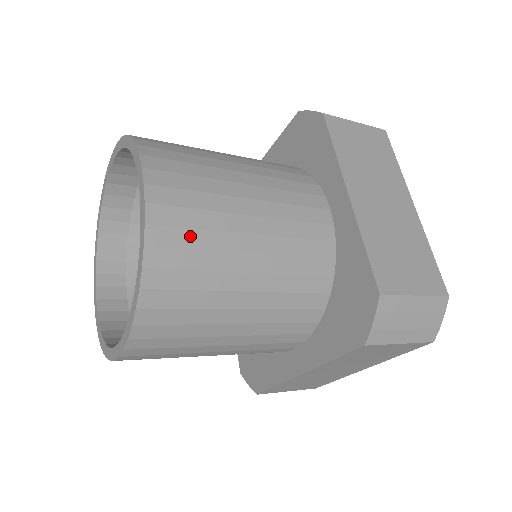
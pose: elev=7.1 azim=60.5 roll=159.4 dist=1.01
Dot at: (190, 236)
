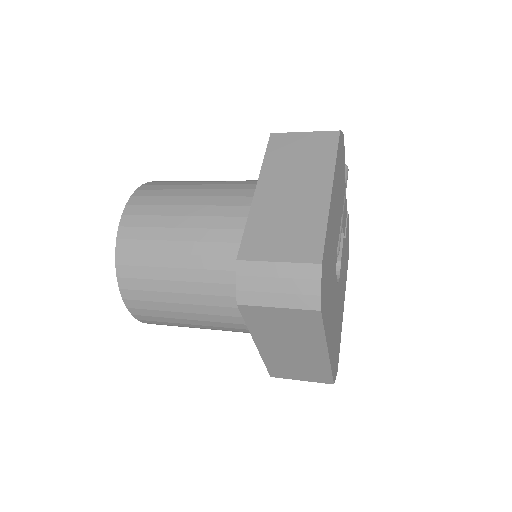
Dot at: (143, 232)
